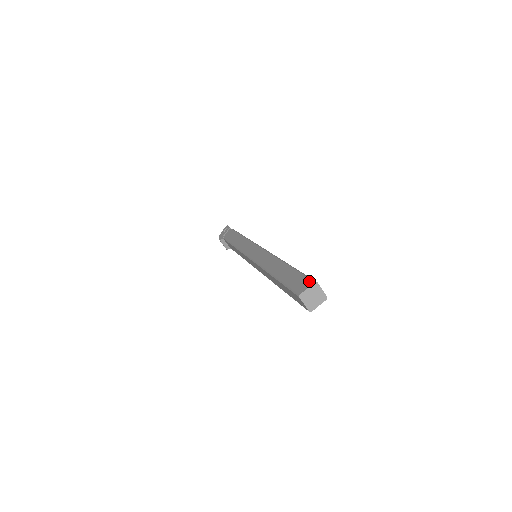
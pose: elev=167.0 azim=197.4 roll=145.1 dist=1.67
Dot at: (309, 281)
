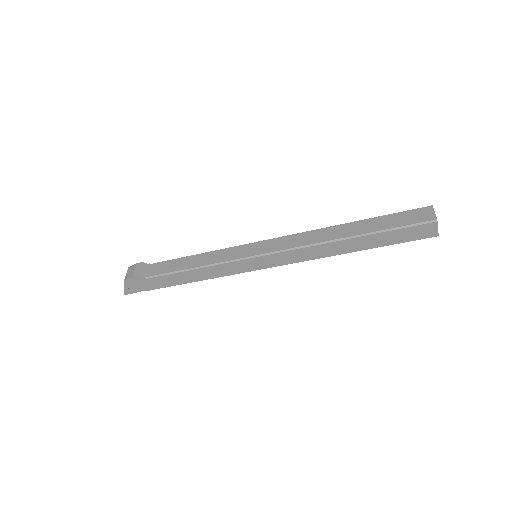
Dot at: occluded
